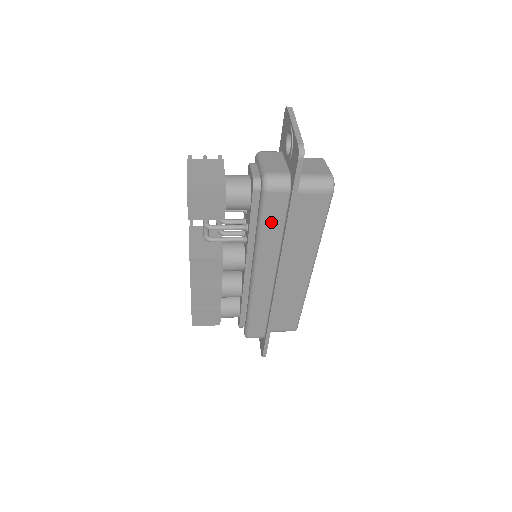
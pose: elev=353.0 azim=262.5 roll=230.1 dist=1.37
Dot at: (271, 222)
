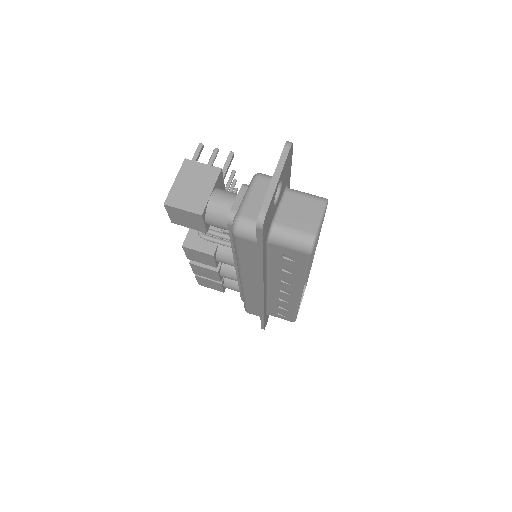
Dot at: (245, 255)
